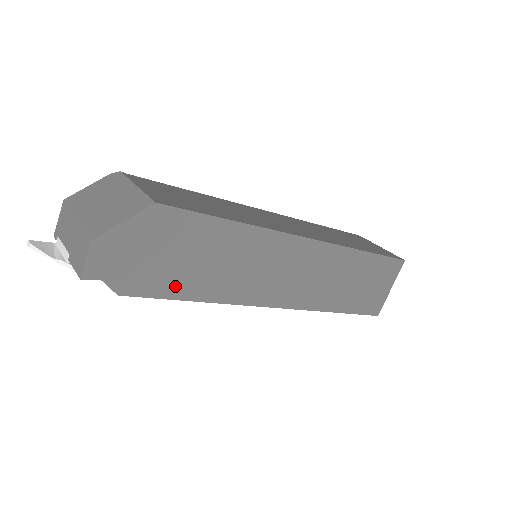
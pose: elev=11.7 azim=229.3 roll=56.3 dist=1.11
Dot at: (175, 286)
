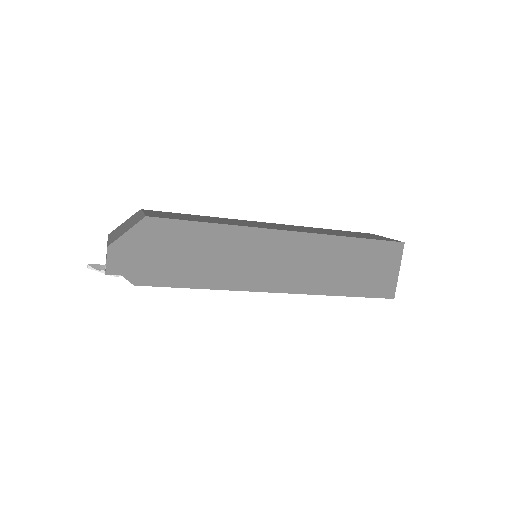
Dot at: (177, 277)
